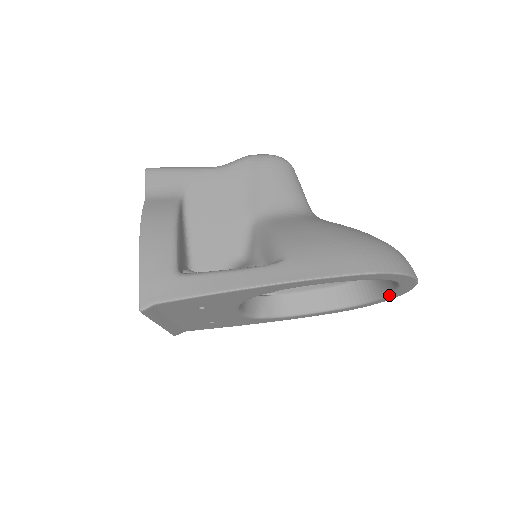
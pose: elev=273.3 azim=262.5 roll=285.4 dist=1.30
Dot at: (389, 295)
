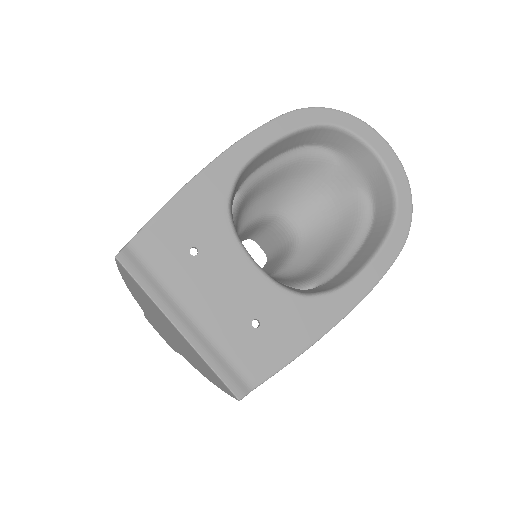
Dot at: (389, 172)
